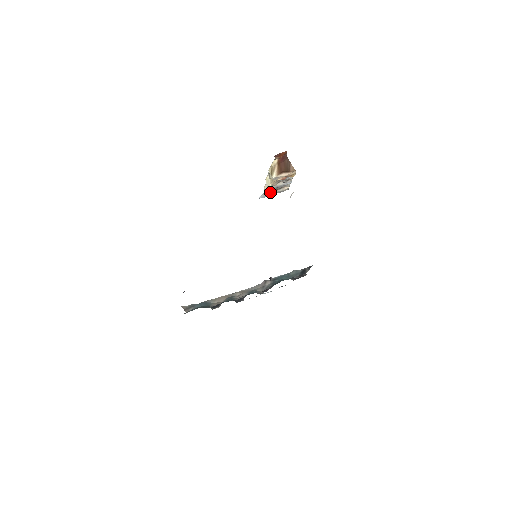
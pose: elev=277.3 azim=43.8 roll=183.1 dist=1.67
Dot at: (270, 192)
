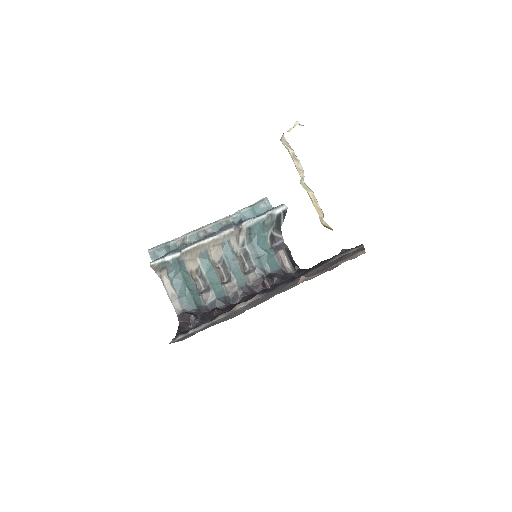
Dot at: (292, 159)
